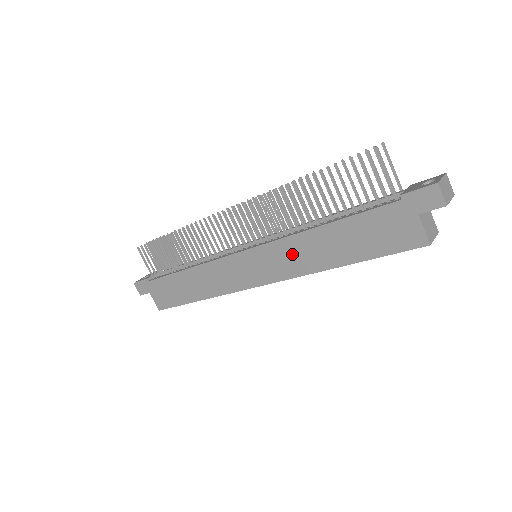
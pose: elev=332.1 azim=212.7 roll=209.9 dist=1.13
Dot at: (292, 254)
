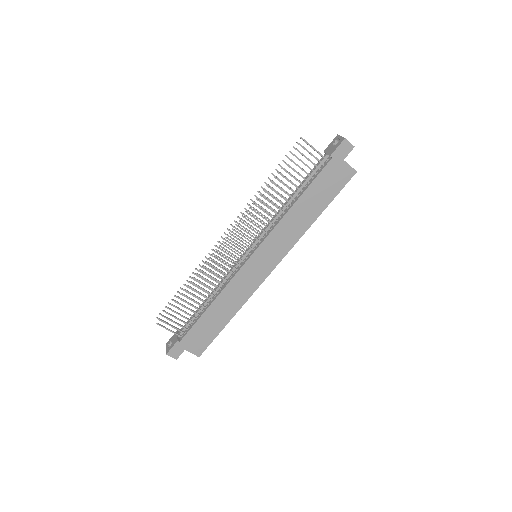
Dot at: (285, 233)
